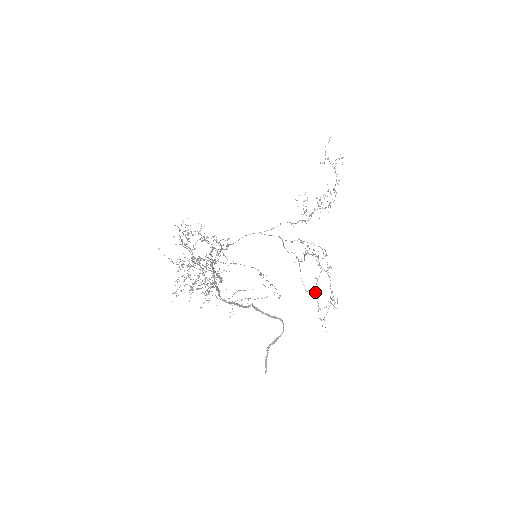
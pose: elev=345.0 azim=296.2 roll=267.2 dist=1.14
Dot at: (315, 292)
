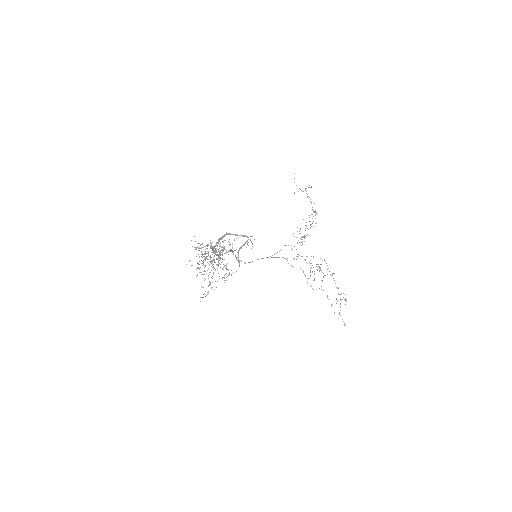
Dot at: occluded
